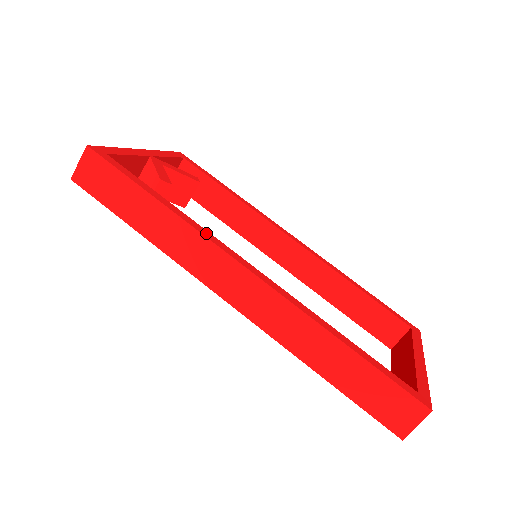
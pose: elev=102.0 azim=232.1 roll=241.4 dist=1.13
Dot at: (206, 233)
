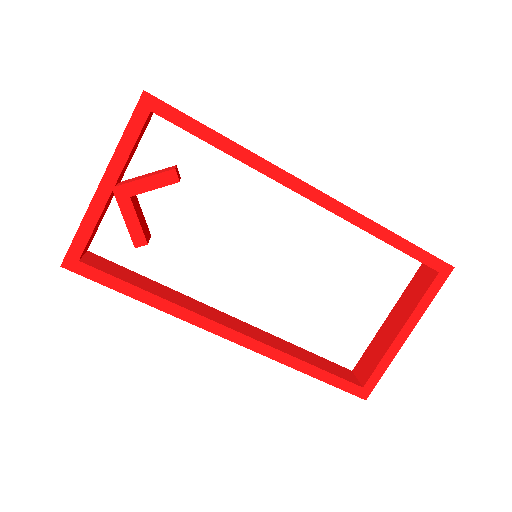
Dot at: (189, 316)
